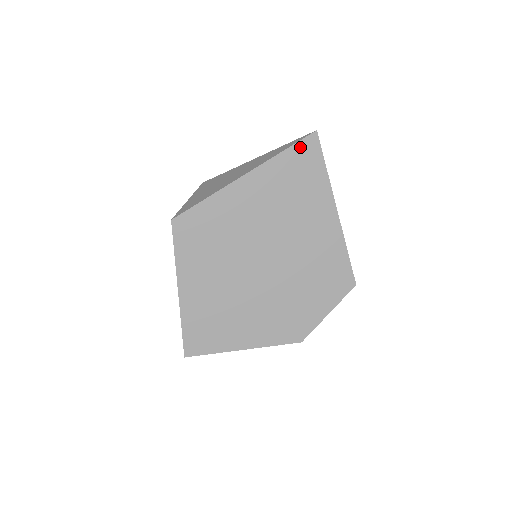
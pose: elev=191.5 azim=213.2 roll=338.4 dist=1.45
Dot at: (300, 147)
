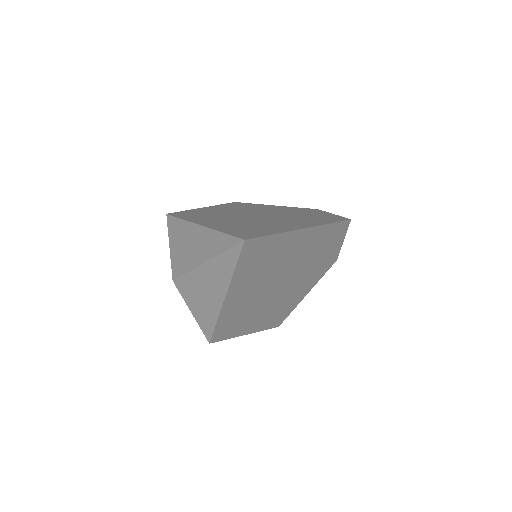
Dot at: (244, 255)
